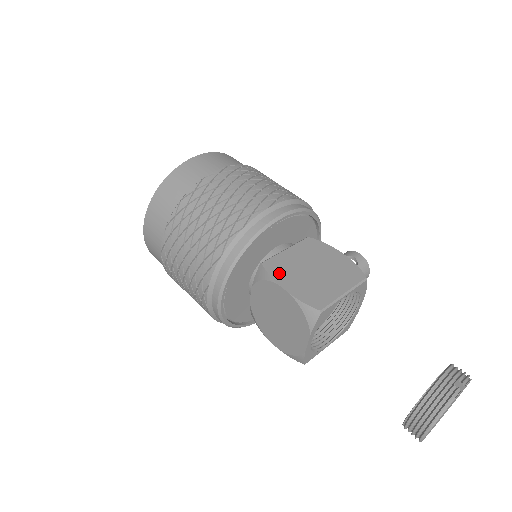
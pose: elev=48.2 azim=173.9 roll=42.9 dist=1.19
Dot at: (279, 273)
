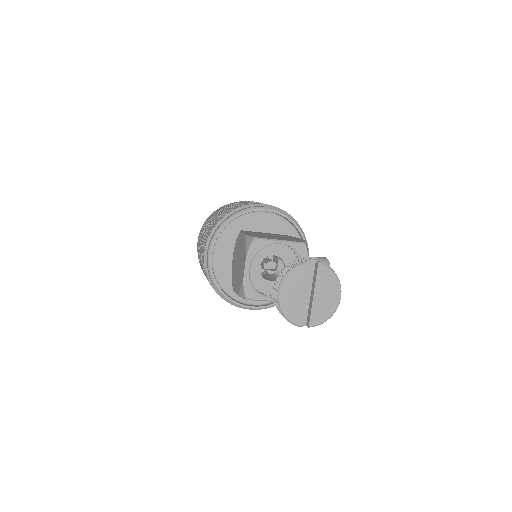
Dot at: (247, 232)
